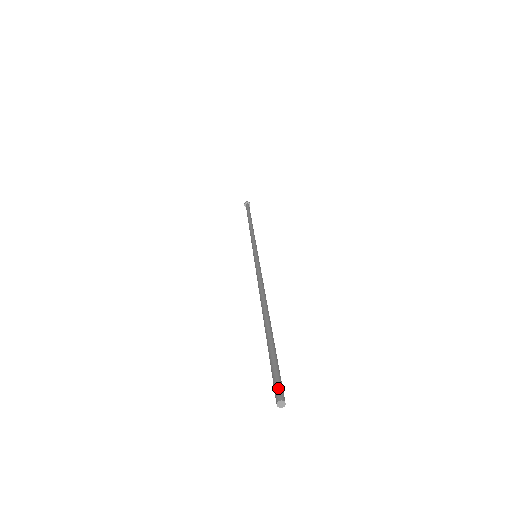
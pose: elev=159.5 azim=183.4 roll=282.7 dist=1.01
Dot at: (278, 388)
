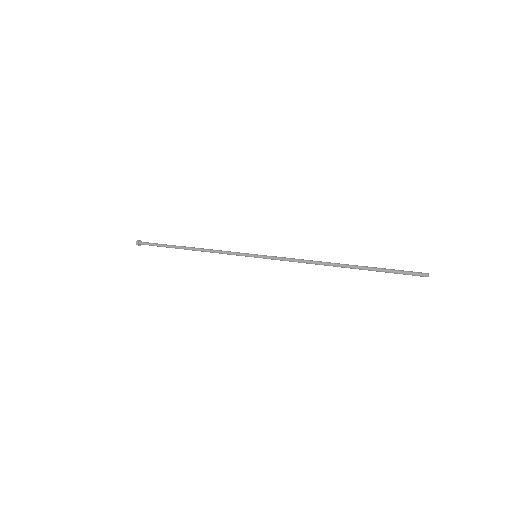
Dot at: (419, 272)
